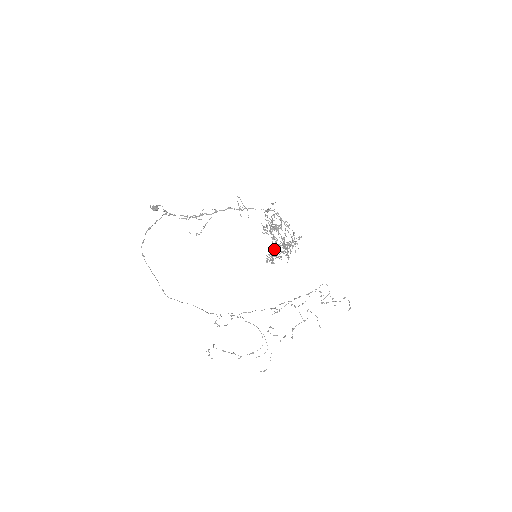
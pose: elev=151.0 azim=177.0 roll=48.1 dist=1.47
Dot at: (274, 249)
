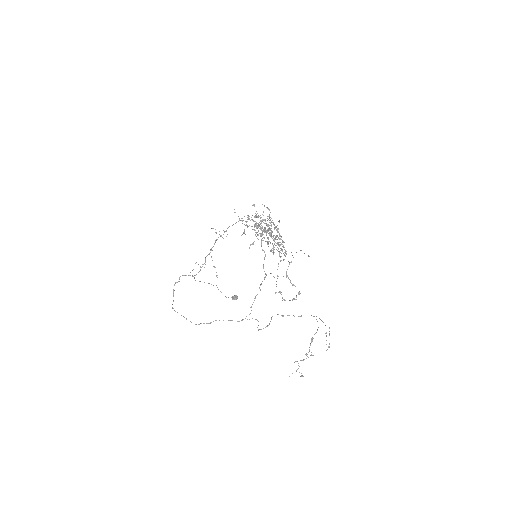
Dot at: occluded
